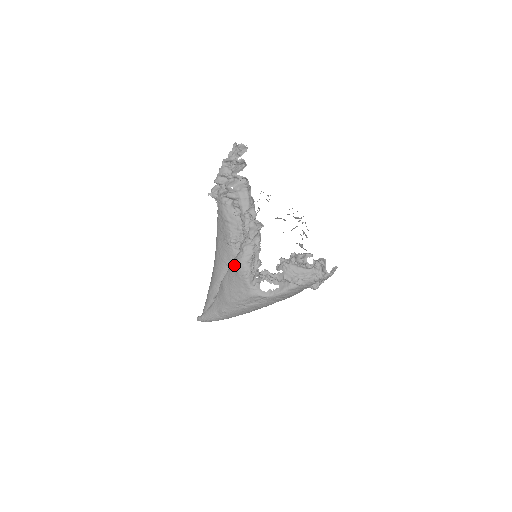
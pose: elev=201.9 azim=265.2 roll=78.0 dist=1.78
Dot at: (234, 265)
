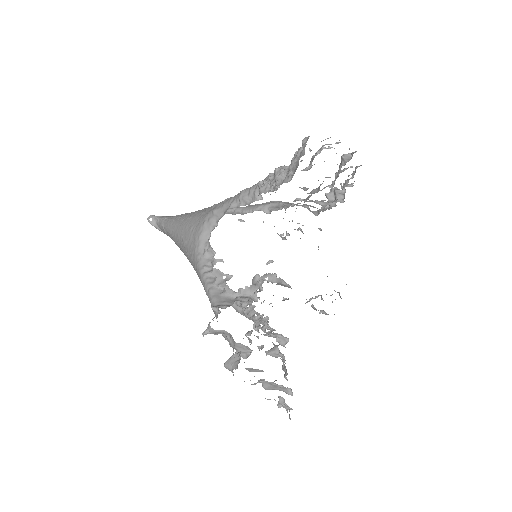
Dot at: occluded
